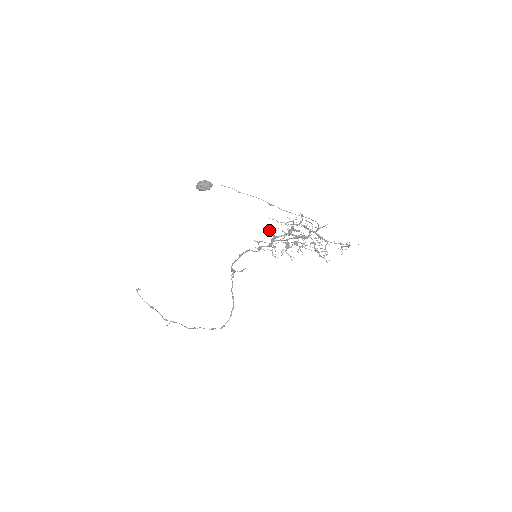
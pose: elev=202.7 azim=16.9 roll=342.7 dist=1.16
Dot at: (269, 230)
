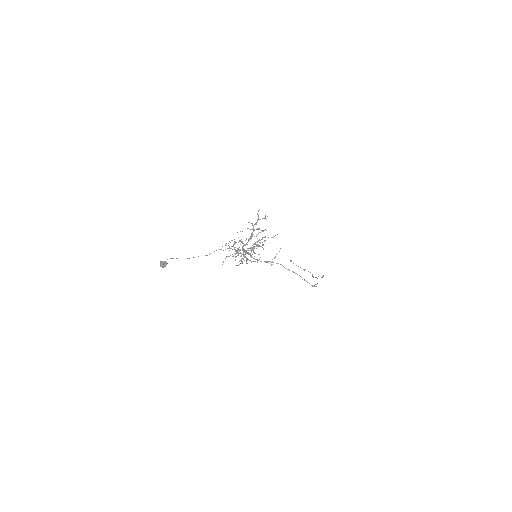
Dot at: occluded
